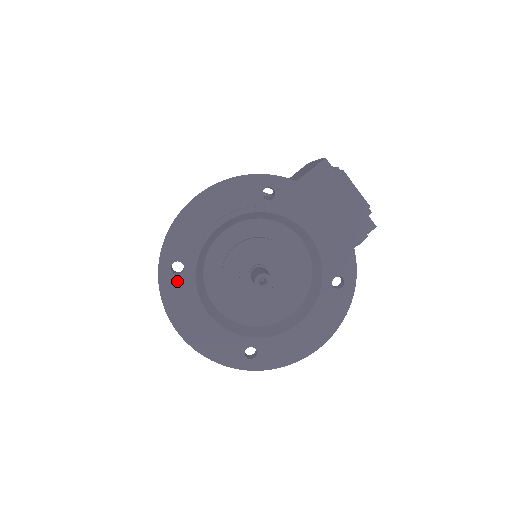
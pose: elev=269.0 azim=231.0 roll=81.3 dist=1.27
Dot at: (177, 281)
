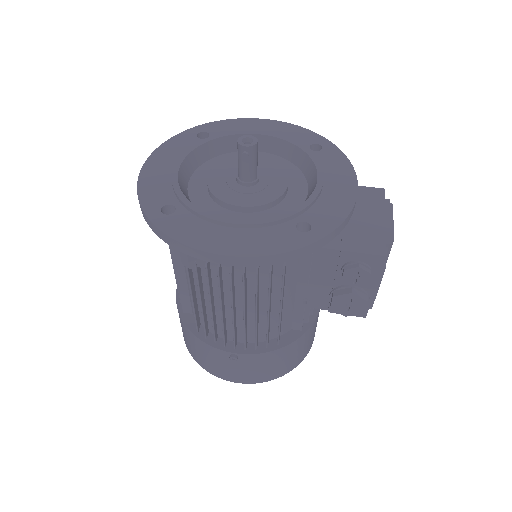
Dot at: (192, 140)
